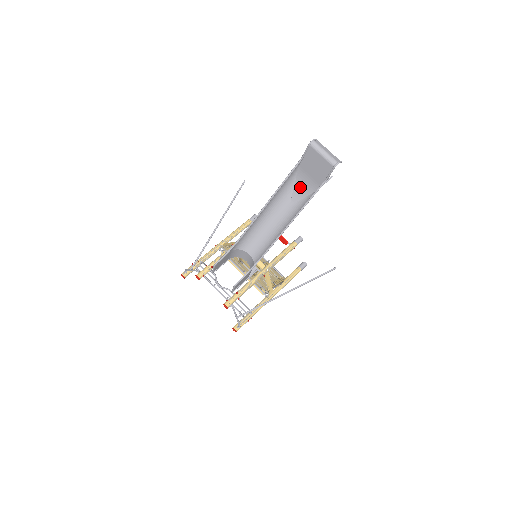
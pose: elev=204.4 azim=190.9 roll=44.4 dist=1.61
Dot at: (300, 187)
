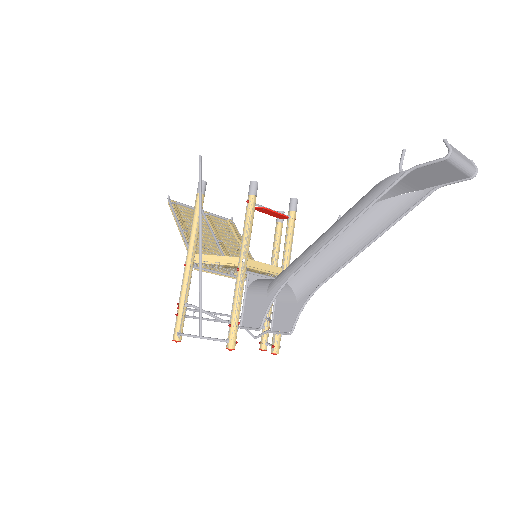
Dot at: occluded
